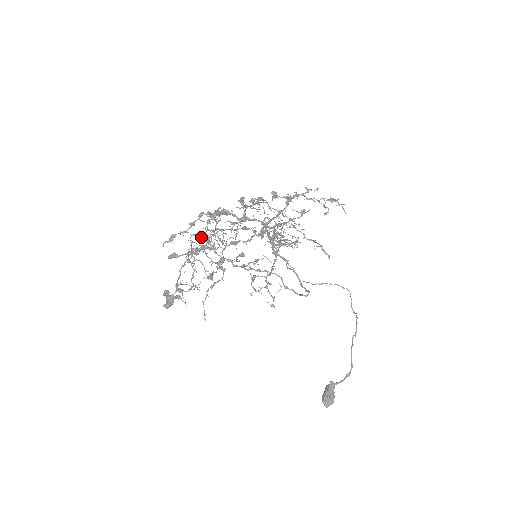
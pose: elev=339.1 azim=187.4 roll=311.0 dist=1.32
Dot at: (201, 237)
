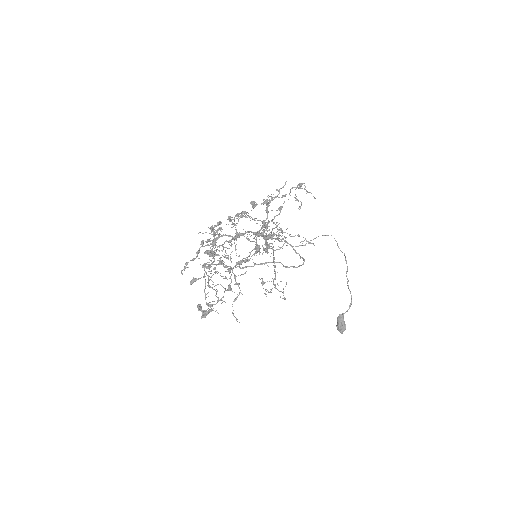
Dot at: (207, 253)
